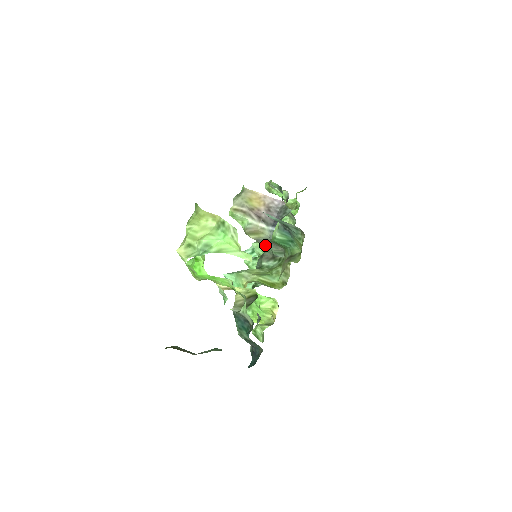
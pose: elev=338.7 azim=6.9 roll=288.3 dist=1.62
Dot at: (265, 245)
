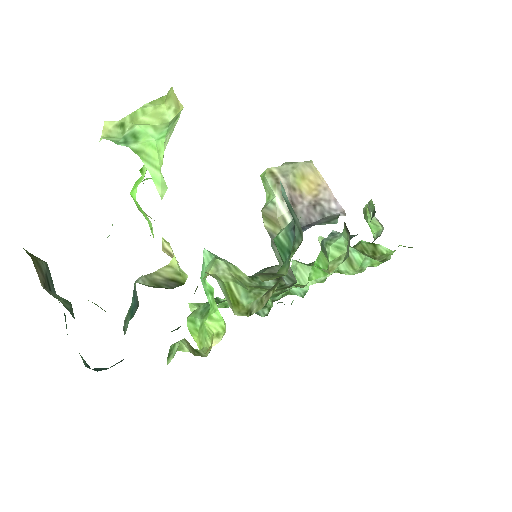
Dot at: (276, 249)
